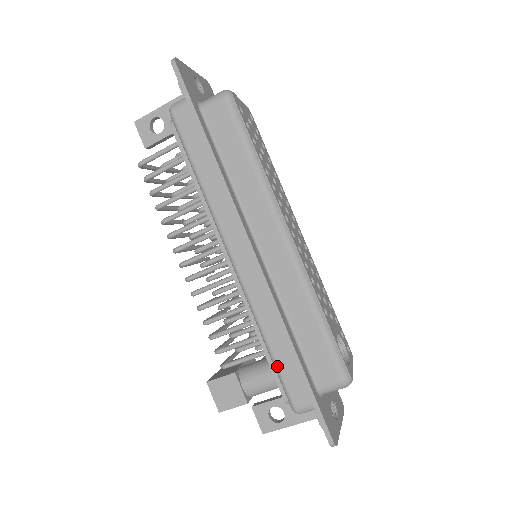
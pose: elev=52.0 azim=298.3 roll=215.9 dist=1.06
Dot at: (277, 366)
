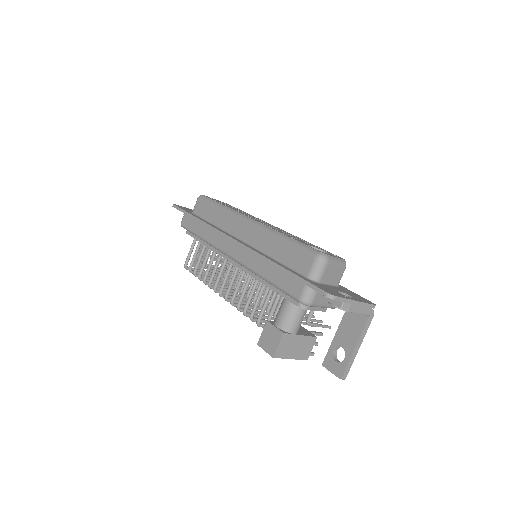
Dot at: (276, 285)
